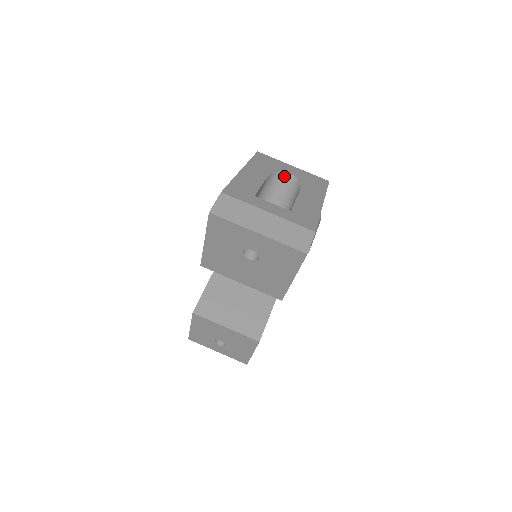
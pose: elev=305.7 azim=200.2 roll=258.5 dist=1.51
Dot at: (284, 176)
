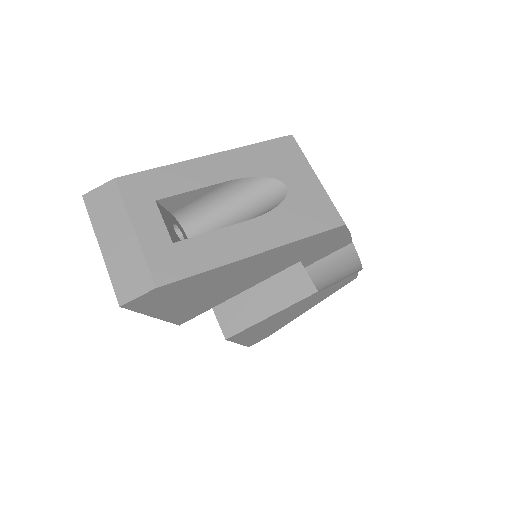
Dot at: (275, 187)
